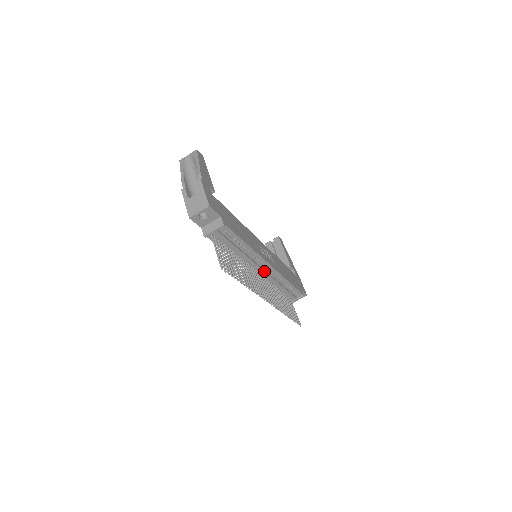
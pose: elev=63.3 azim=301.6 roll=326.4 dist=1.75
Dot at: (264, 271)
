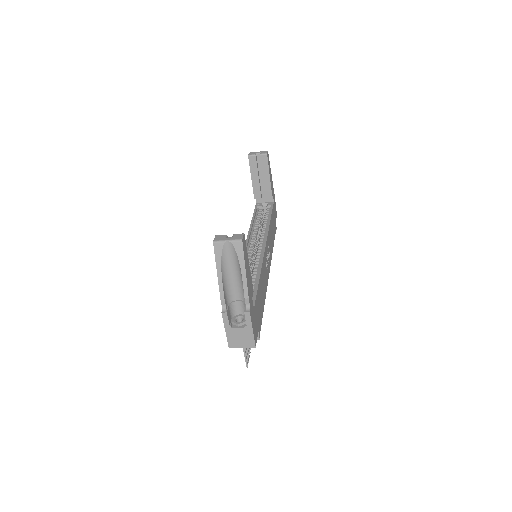
Dot at: occluded
